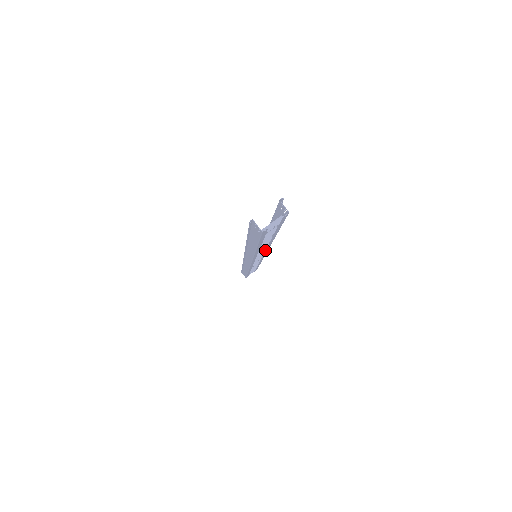
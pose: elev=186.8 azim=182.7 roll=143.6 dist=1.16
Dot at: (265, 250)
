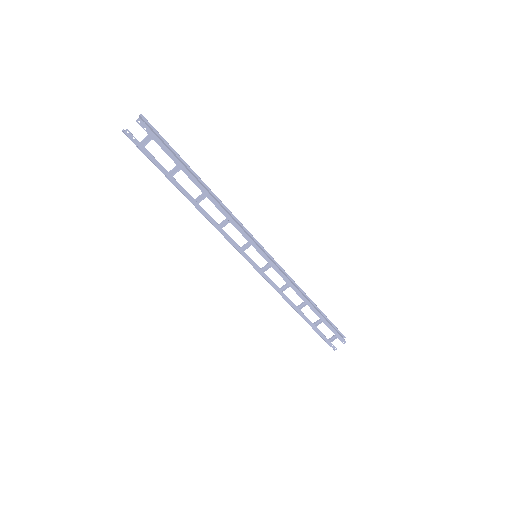
Dot at: occluded
